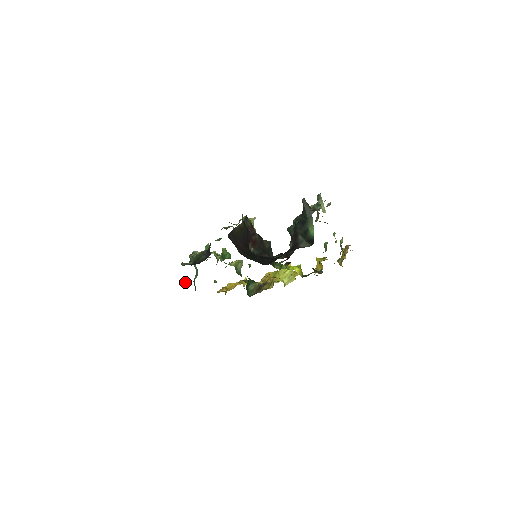
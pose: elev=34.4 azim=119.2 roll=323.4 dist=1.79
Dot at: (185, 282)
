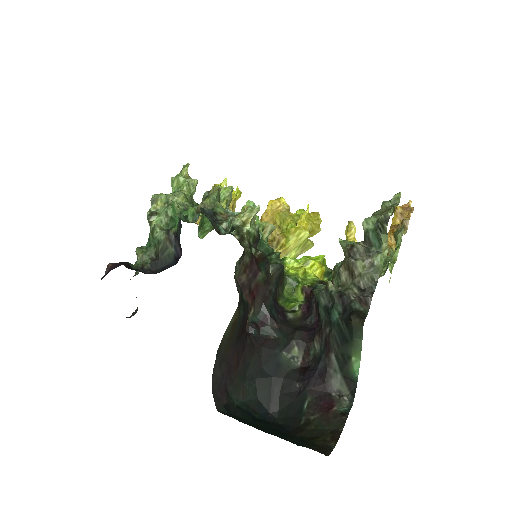
Dot at: occluded
